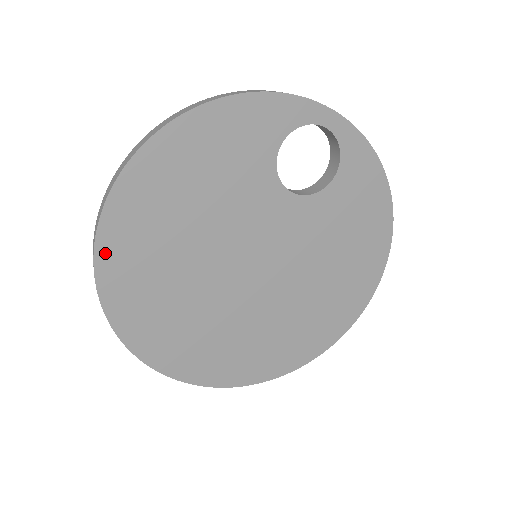
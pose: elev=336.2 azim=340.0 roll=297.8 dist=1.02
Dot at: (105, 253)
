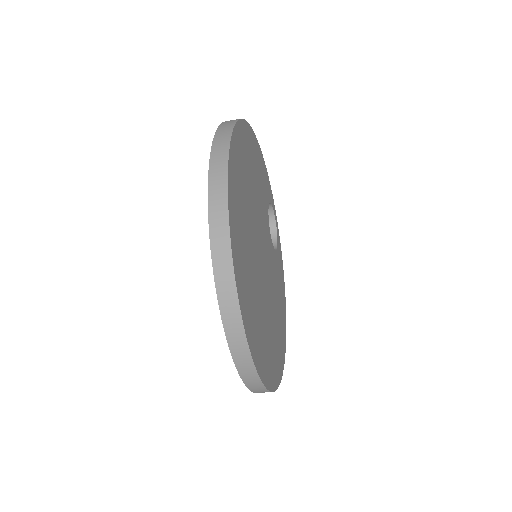
Dot at: (235, 140)
